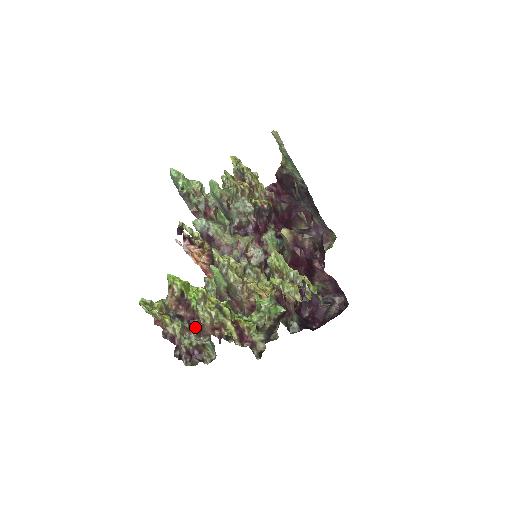
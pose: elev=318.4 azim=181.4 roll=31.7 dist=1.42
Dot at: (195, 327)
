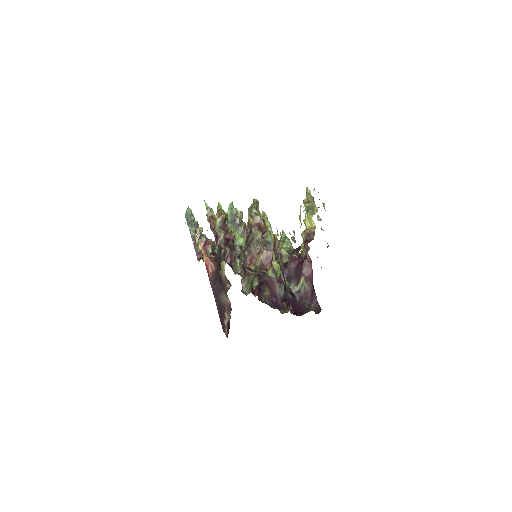
Dot at: (228, 247)
